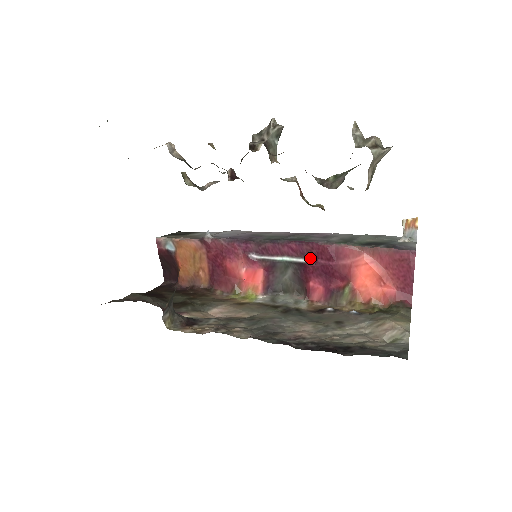
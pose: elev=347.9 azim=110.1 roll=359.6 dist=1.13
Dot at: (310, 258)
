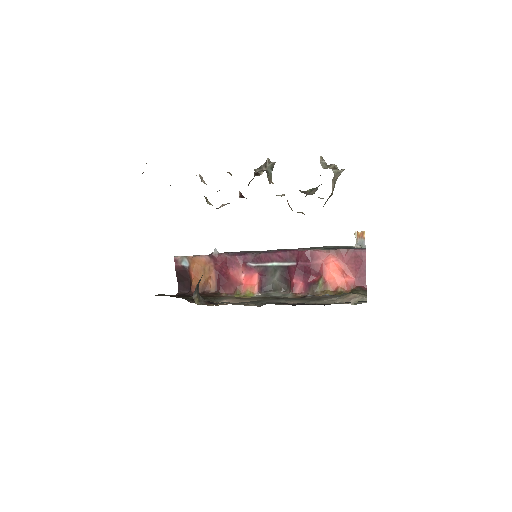
Dot at: (292, 262)
